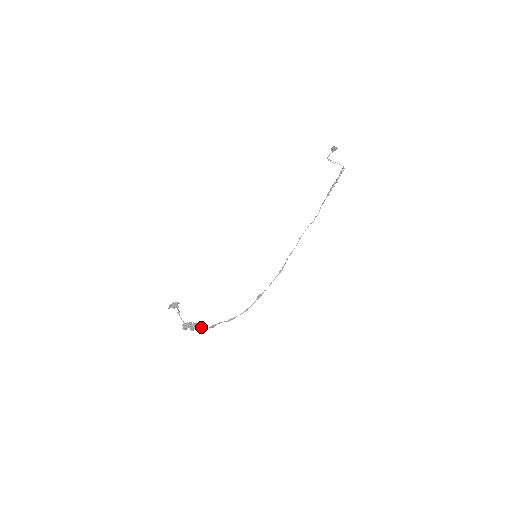
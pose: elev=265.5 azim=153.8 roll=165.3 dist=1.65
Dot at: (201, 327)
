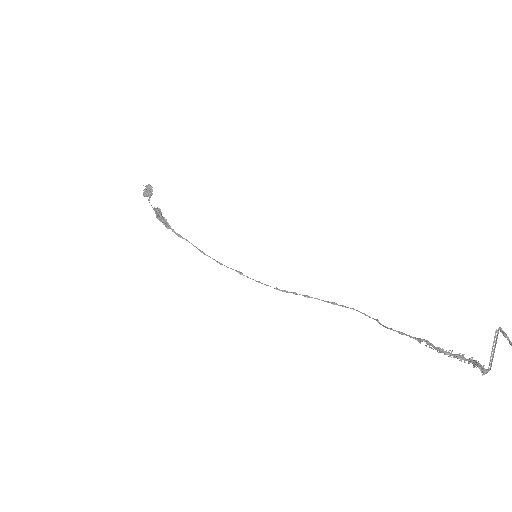
Dot at: (169, 226)
